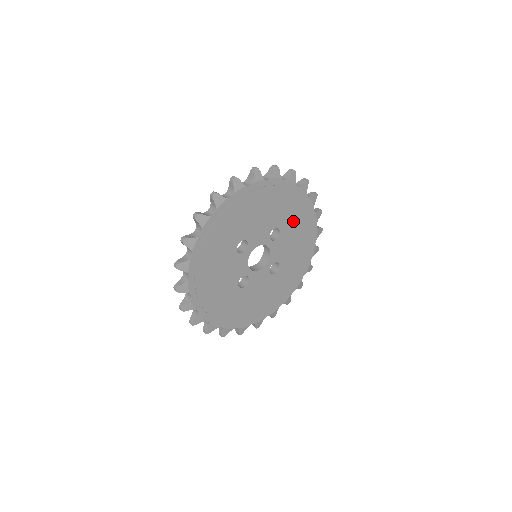
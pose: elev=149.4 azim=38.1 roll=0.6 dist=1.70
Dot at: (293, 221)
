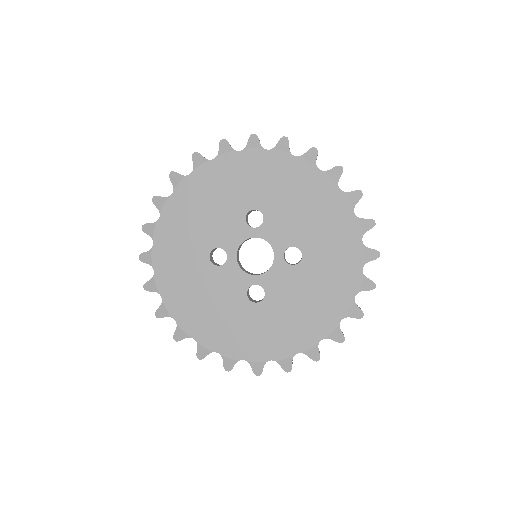
Dot at: (270, 189)
